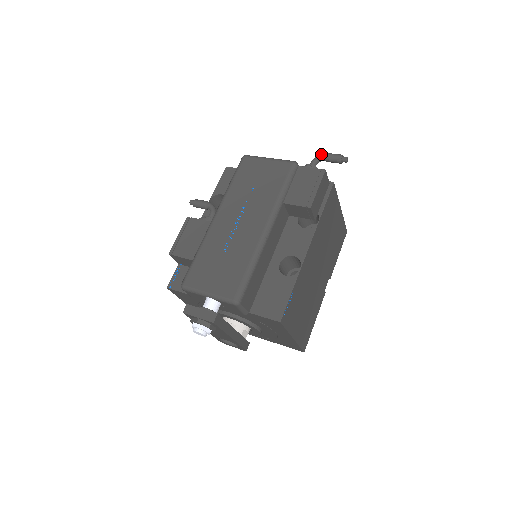
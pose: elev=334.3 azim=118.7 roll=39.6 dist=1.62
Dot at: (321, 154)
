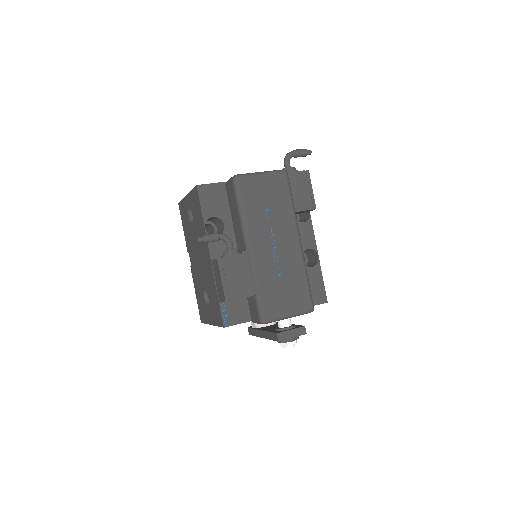
Dot at: (290, 153)
